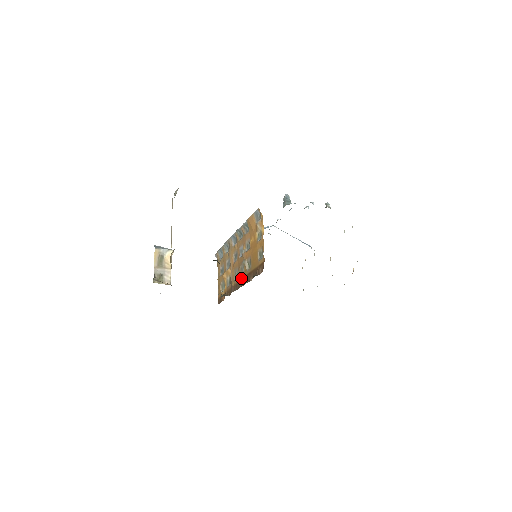
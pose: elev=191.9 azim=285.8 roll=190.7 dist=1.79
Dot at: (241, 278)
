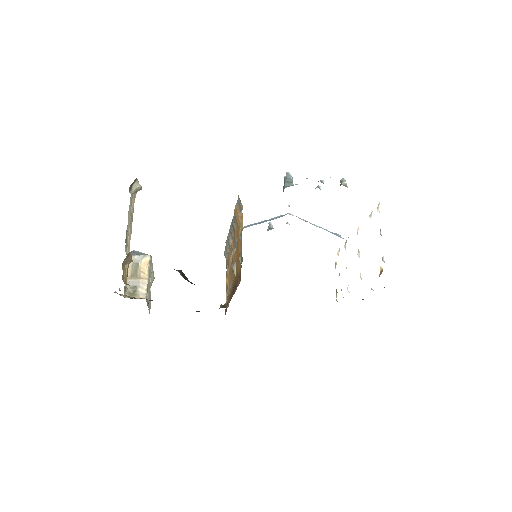
Dot at: (232, 286)
